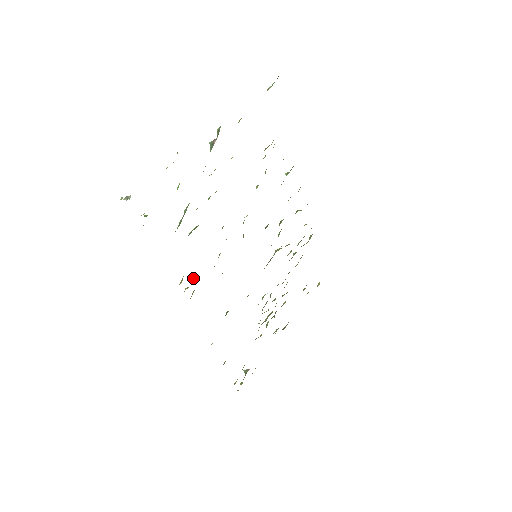
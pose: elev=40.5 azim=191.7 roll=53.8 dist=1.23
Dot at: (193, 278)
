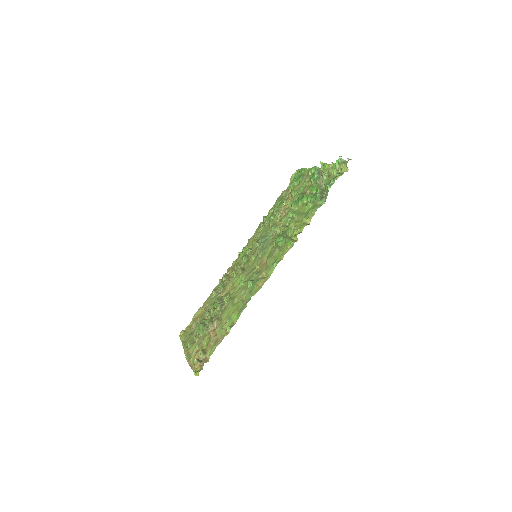
Dot at: (296, 230)
